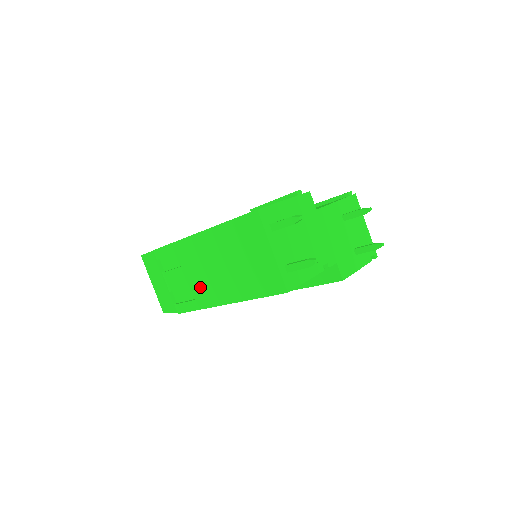
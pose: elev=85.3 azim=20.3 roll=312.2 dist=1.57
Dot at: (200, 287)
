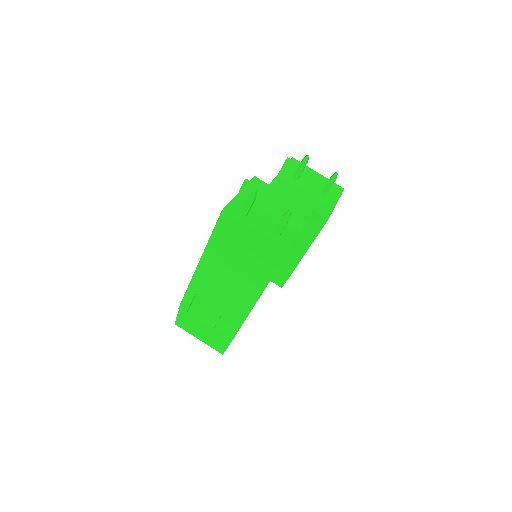
Dot at: (230, 305)
